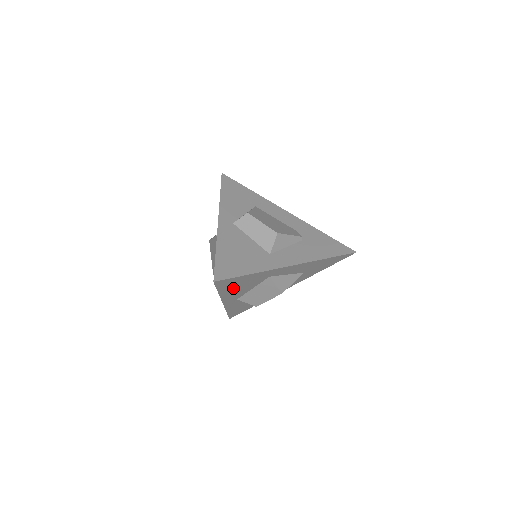
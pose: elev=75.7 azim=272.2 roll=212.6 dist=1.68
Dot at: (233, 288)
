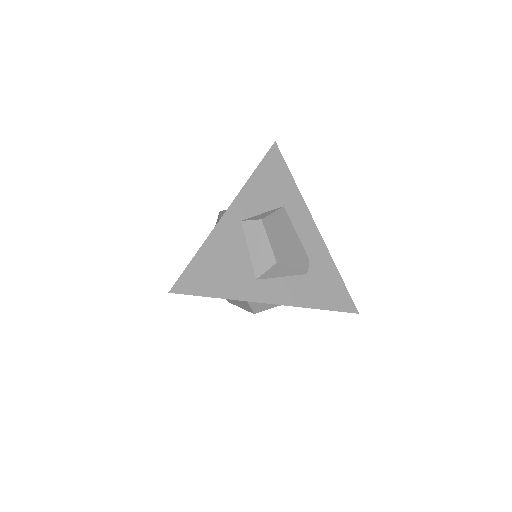
Dot at: occluded
